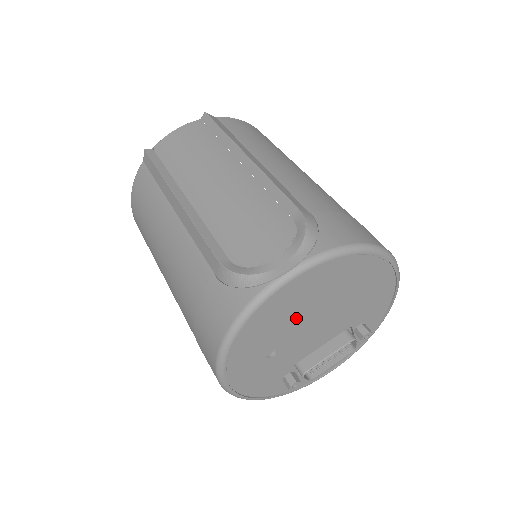
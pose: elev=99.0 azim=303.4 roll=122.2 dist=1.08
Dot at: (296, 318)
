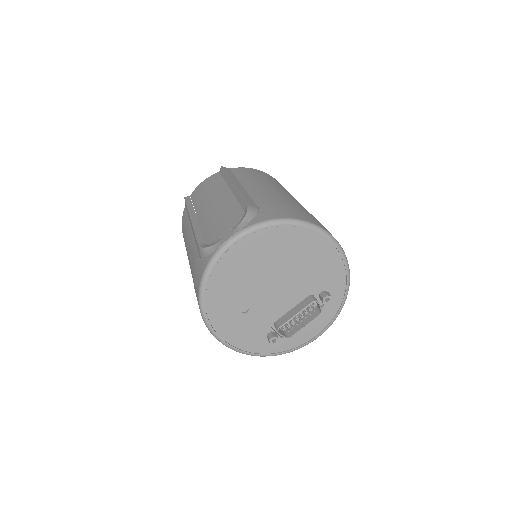
Dot at: (252, 278)
